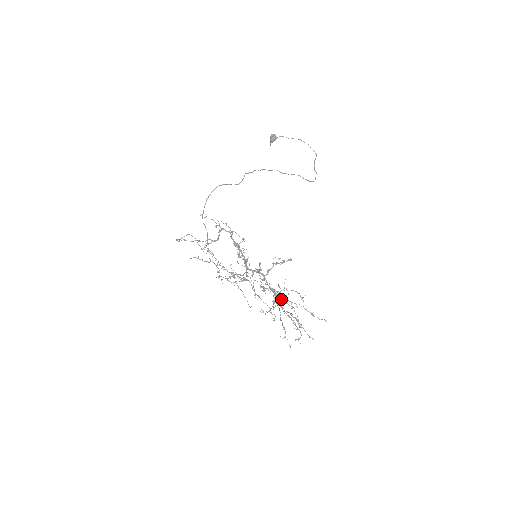
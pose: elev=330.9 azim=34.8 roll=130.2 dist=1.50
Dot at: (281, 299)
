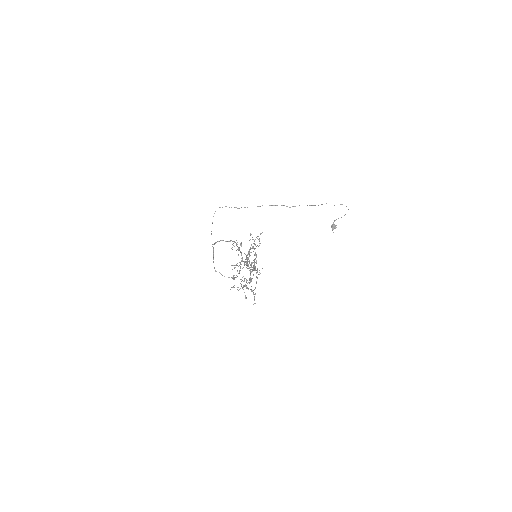
Dot at: (252, 263)
